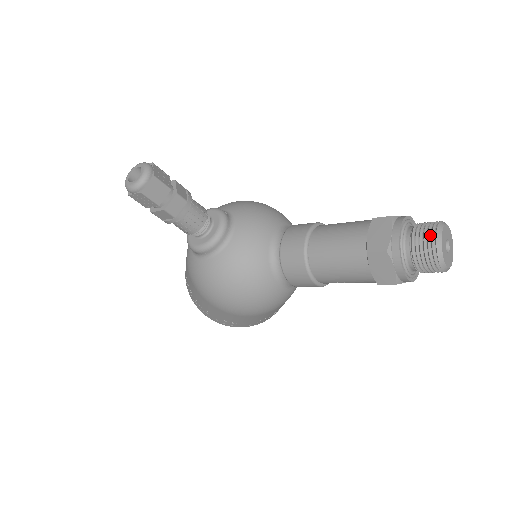
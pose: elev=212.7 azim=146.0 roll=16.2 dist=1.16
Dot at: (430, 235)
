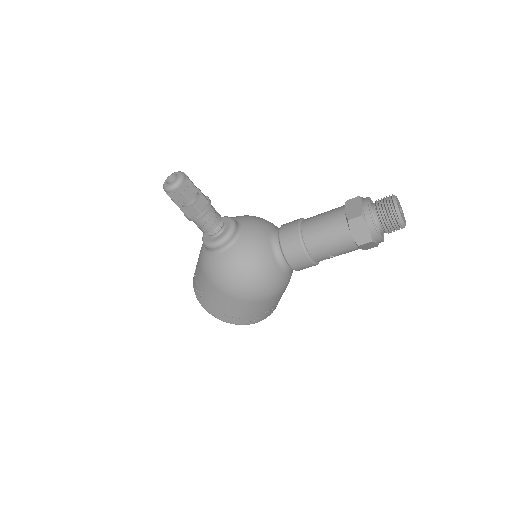
Dot at: (388, 201)
